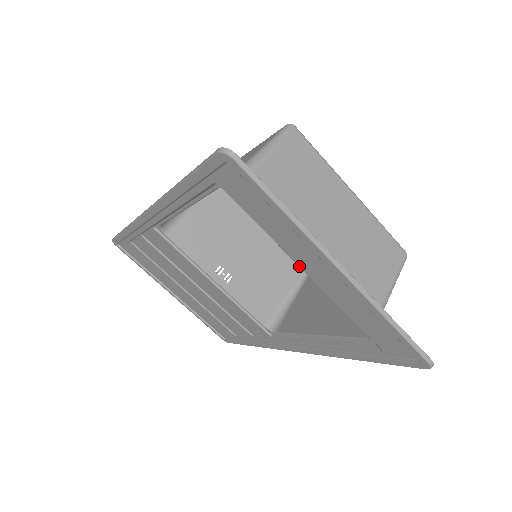
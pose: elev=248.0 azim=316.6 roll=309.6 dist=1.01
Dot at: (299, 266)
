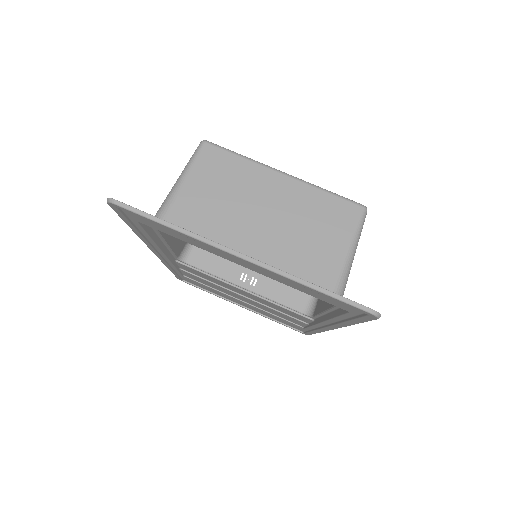
Dot at: occluded
